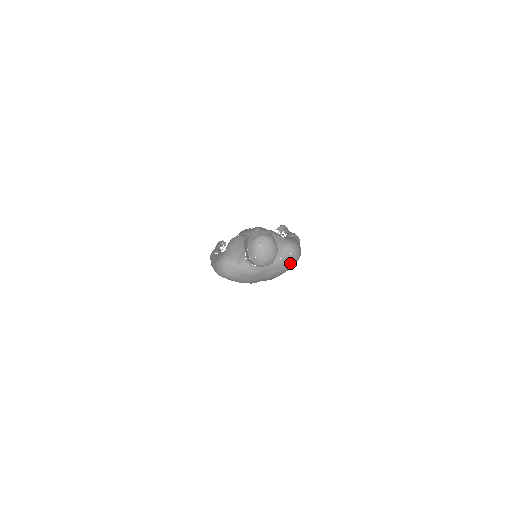
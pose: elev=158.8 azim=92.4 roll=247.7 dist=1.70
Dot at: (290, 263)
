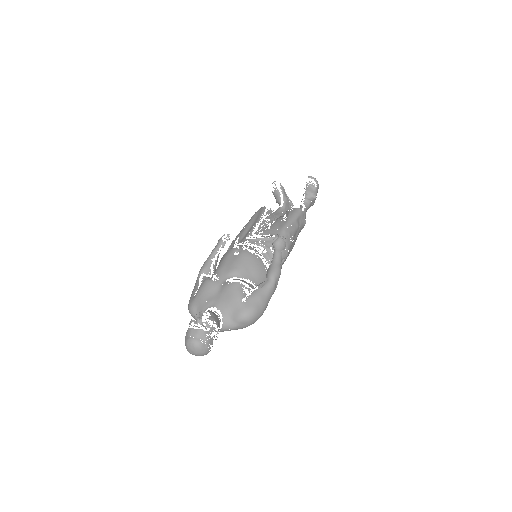
Dot at: occluded
